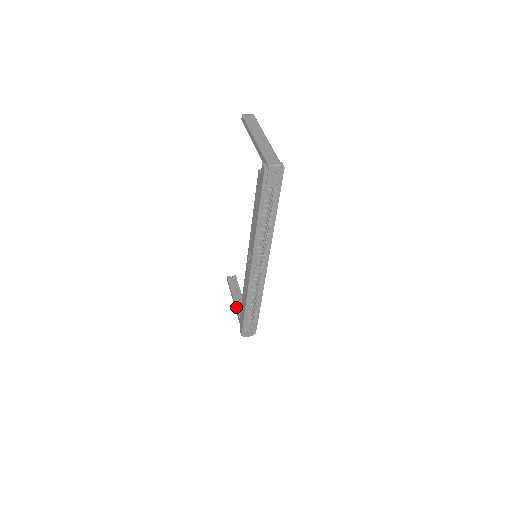
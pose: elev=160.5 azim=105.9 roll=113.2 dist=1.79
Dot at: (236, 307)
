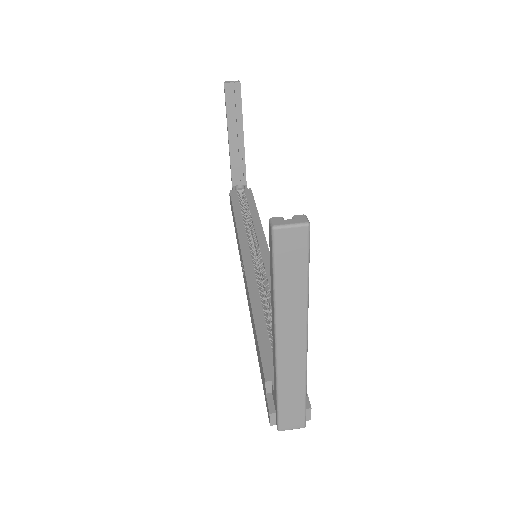
Dot at: (230, 155)
